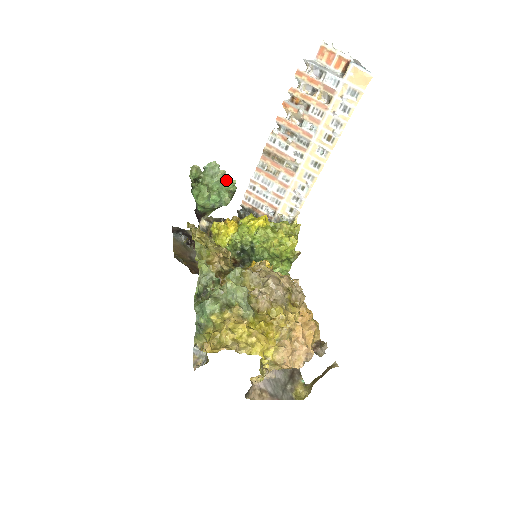
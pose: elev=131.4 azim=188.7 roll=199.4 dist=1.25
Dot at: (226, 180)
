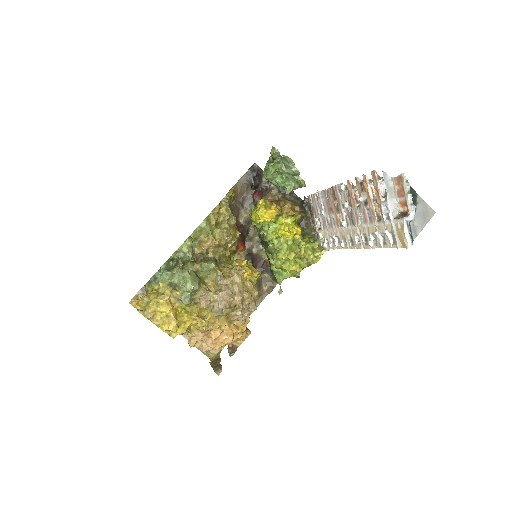
Dot at: occluded
